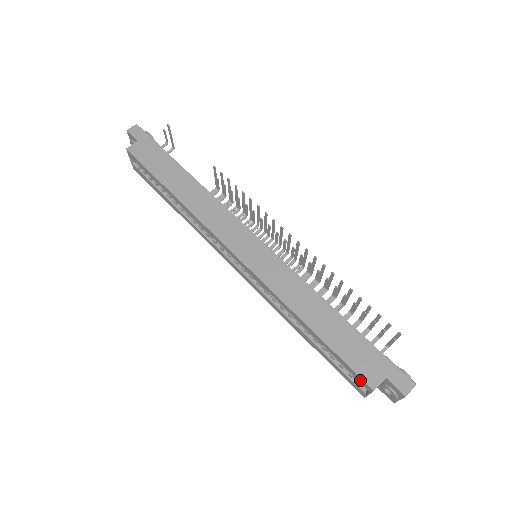
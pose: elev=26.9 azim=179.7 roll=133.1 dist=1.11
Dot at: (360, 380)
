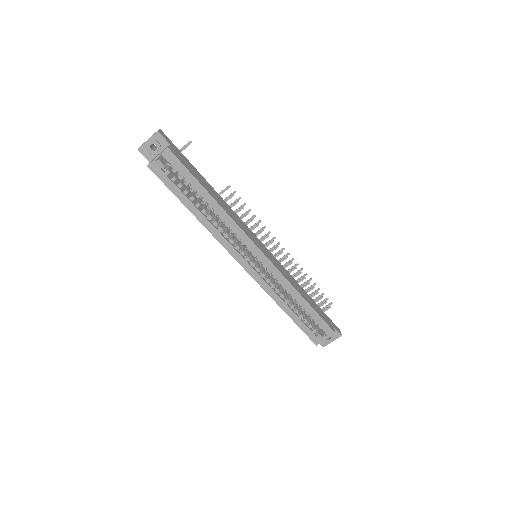
Dot at: (327, 329)
